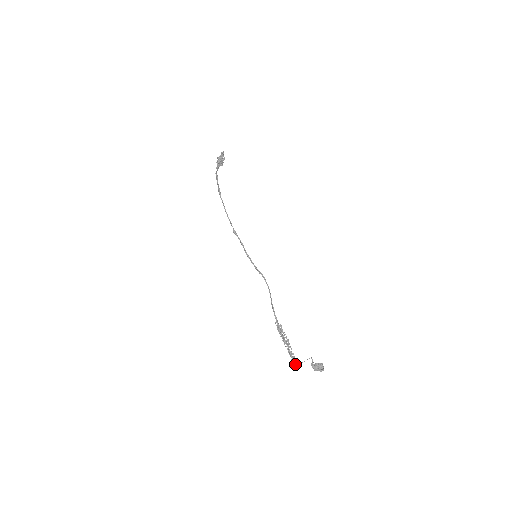
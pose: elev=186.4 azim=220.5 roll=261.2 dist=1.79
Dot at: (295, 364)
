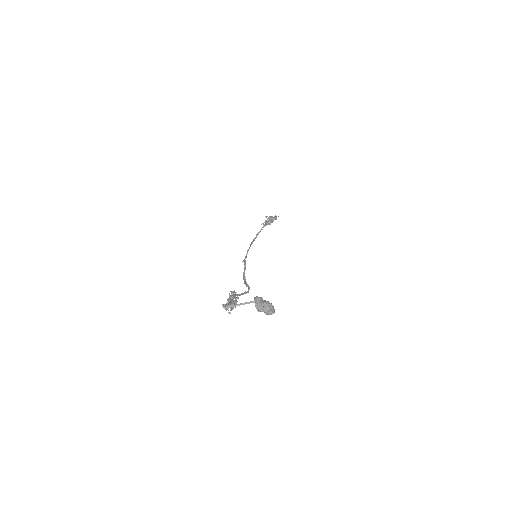
Dot at: (227, 306)
